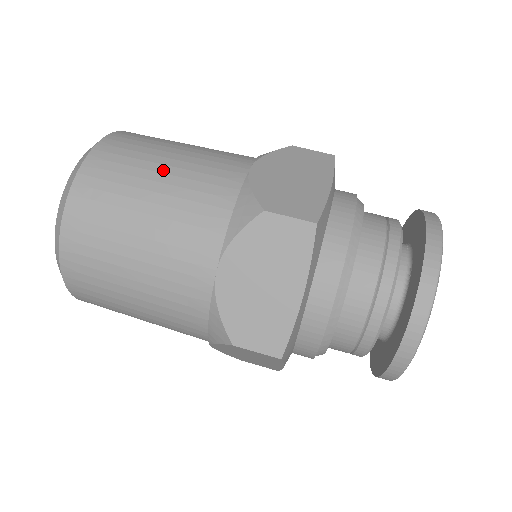
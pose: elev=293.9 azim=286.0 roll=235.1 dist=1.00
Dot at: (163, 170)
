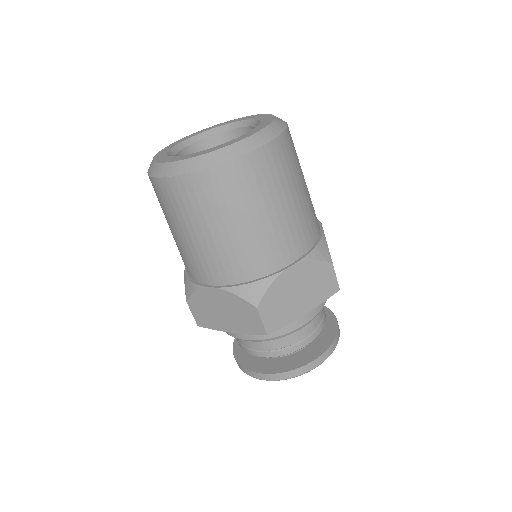
Dot at: (181, 233)
